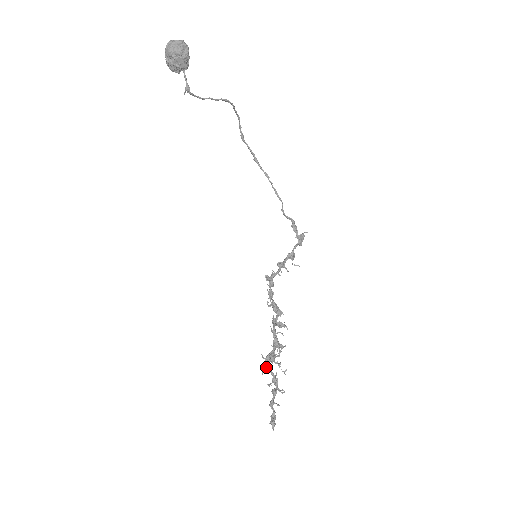
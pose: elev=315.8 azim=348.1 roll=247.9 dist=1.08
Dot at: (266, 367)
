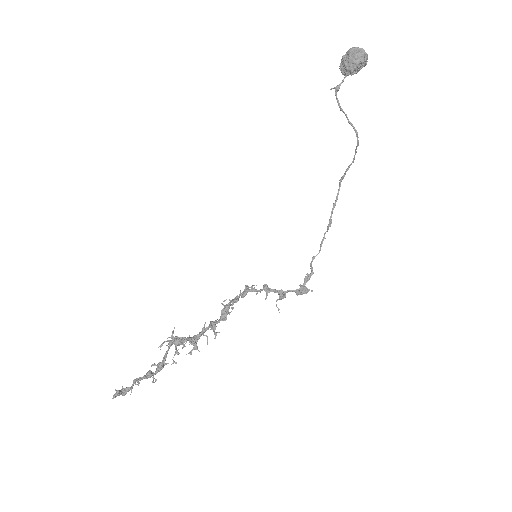
Dot at: (166, 345)
